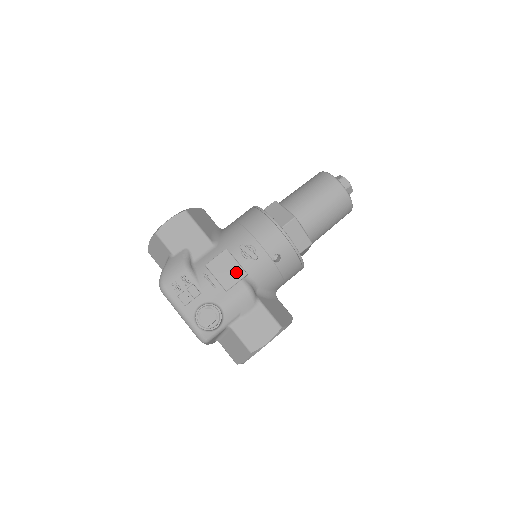
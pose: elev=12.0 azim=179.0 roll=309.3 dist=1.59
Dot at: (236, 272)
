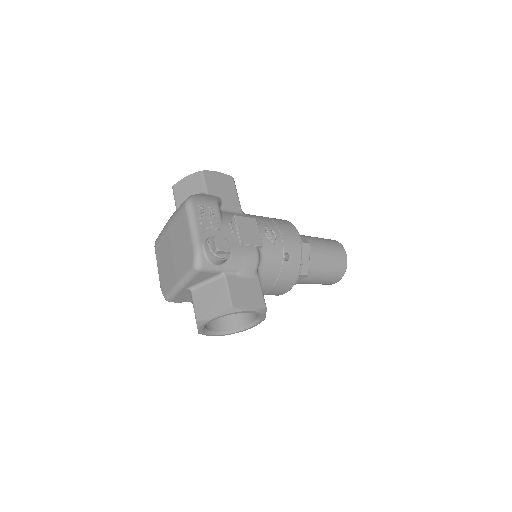
Dot at: (255, 238)
